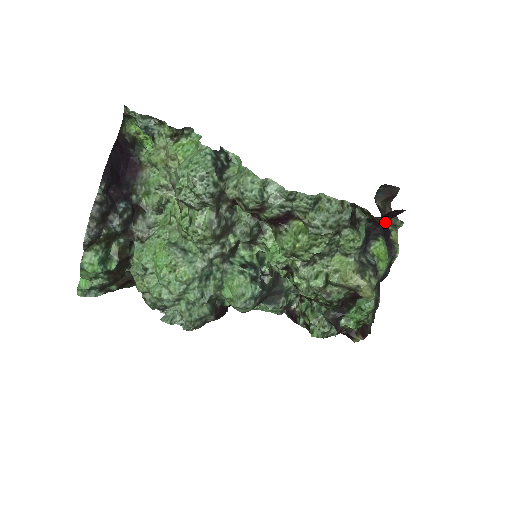
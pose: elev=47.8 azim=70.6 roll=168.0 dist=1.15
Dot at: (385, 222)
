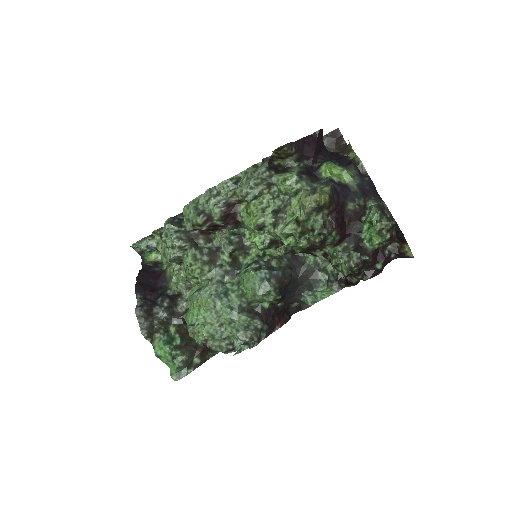
Dot at: (313, 151)
